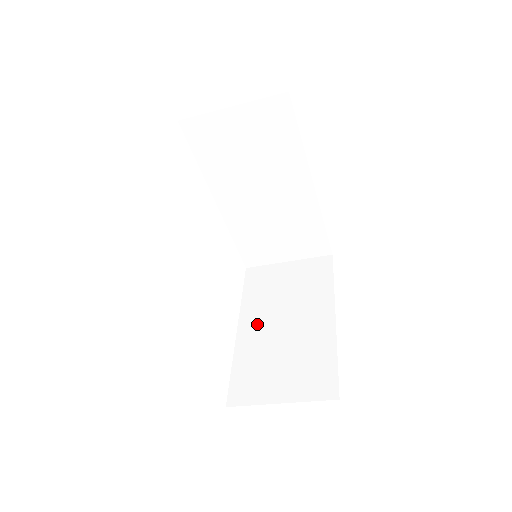
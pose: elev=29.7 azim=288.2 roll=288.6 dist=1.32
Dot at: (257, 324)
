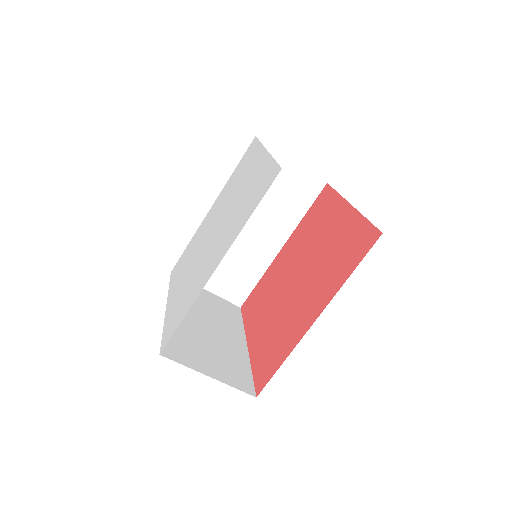
Dot at: occluded
